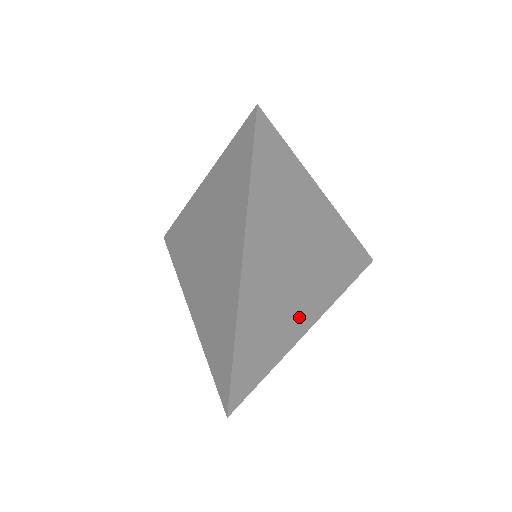
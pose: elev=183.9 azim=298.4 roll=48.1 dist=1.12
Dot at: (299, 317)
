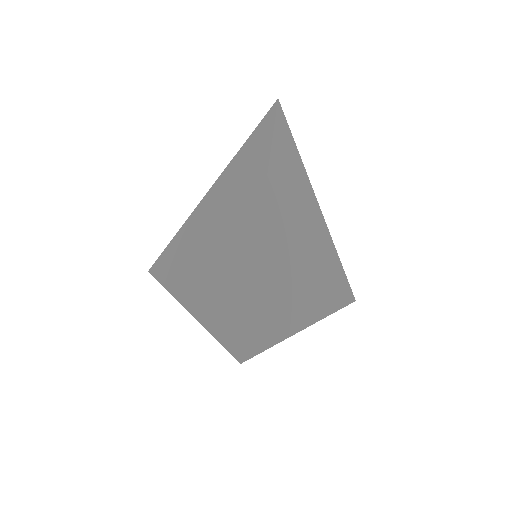
Dot at: (302, 304)
